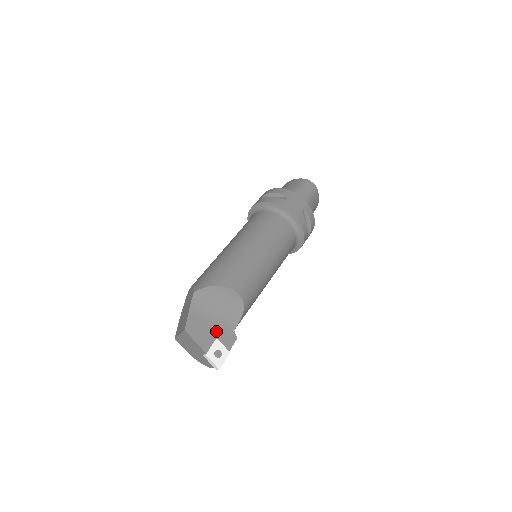
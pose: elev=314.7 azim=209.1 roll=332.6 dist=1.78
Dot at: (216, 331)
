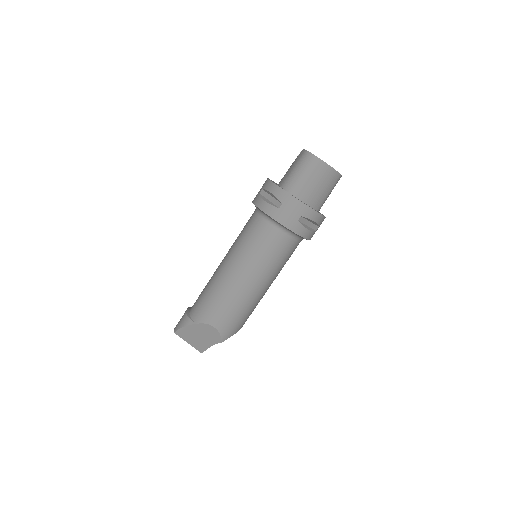
Dot at: occluded
